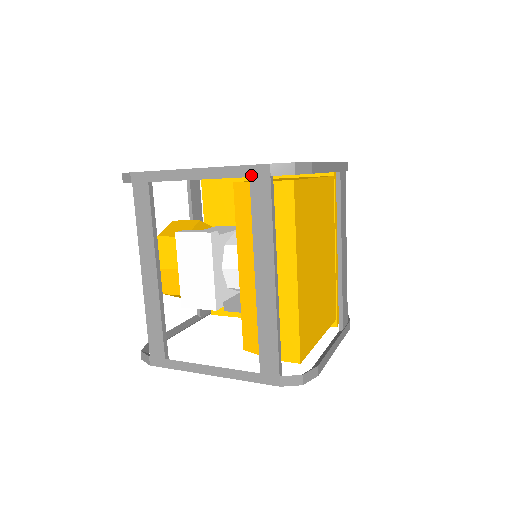
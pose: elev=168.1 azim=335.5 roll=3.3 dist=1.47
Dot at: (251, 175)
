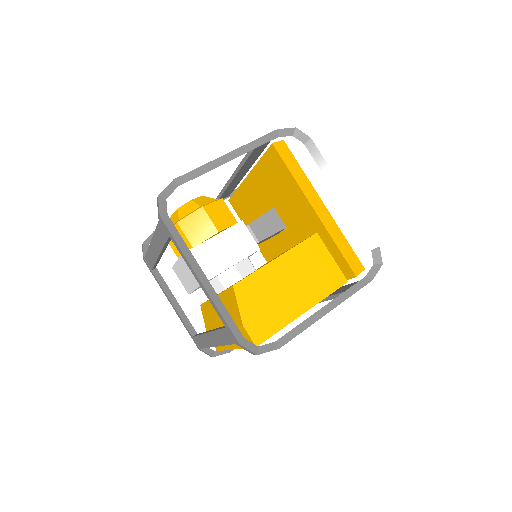
Dot at: (227, 329)
